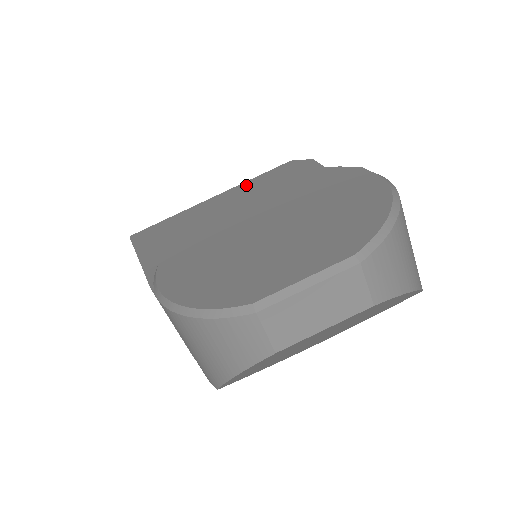
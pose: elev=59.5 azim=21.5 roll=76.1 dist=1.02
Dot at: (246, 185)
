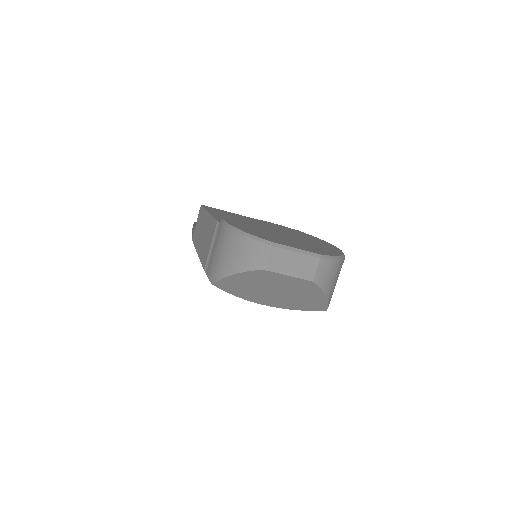
Dot at: occluded
